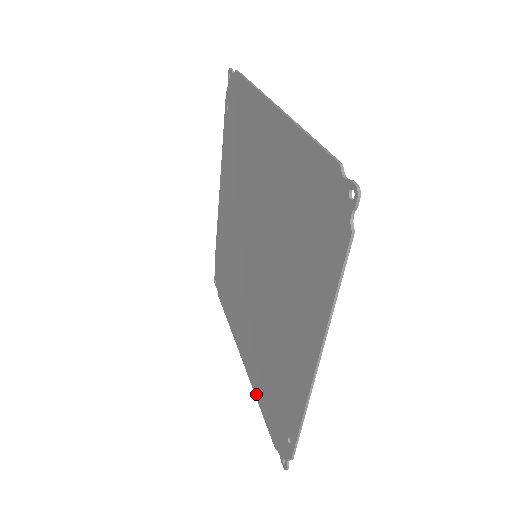
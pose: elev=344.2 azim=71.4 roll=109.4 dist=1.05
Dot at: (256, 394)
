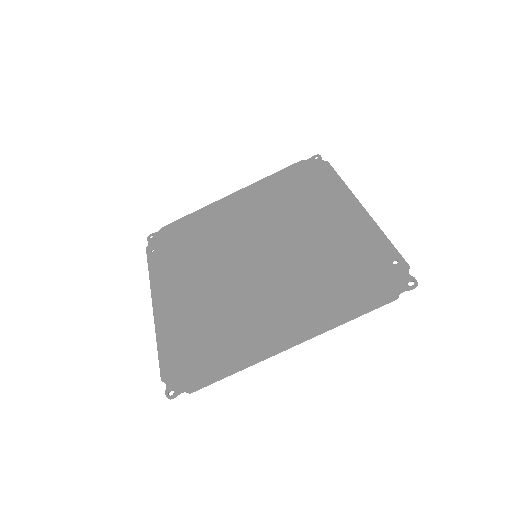
Dot at: (339, 320)
